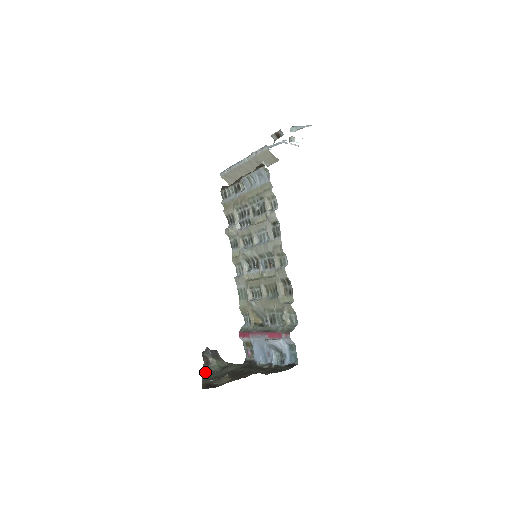
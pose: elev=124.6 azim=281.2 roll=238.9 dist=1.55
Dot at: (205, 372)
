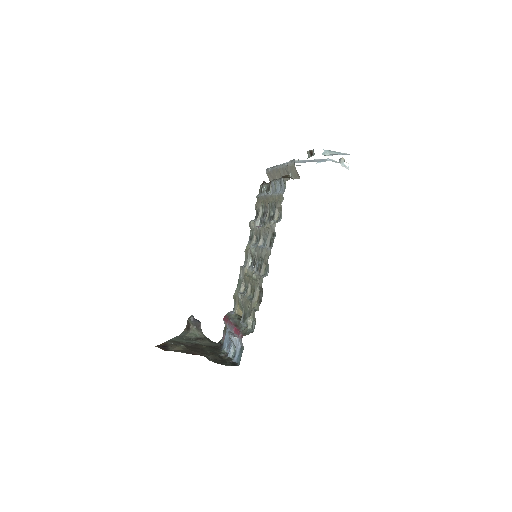
Dot at: (182, 335)
